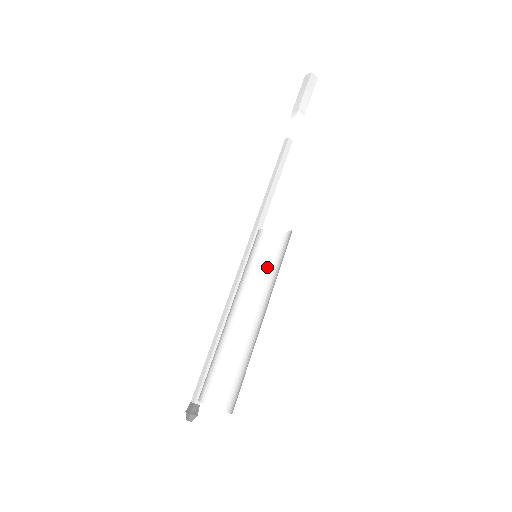
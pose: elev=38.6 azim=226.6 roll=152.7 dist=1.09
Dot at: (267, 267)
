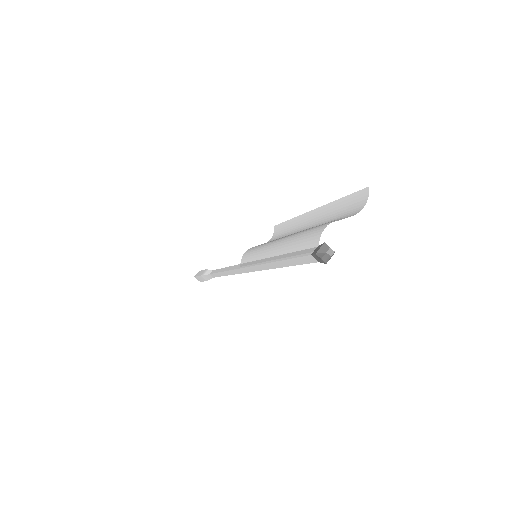
Dot at: occluded
